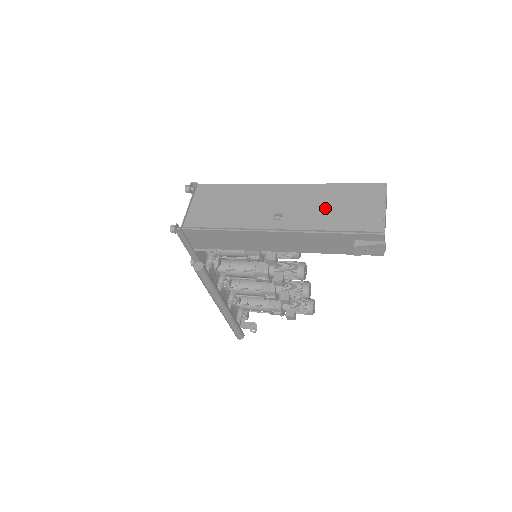
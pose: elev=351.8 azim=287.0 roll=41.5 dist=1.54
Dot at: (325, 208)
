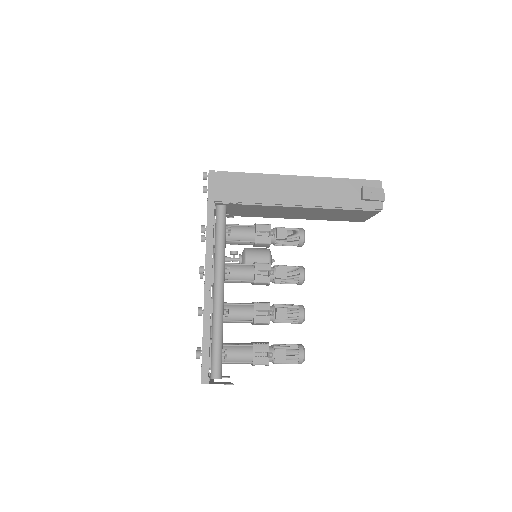
Dot at: occluded
